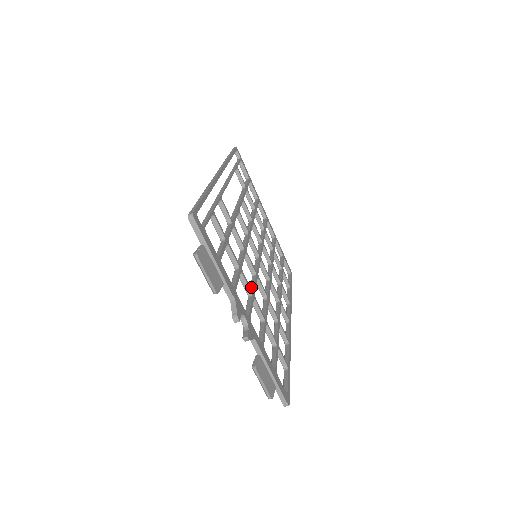
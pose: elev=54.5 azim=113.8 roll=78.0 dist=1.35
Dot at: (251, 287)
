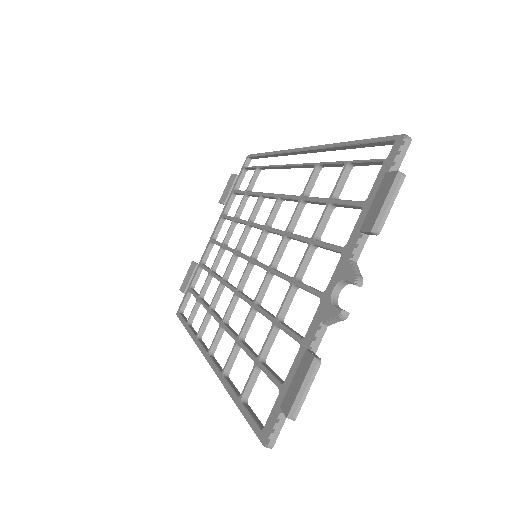
Dot at: occluded
